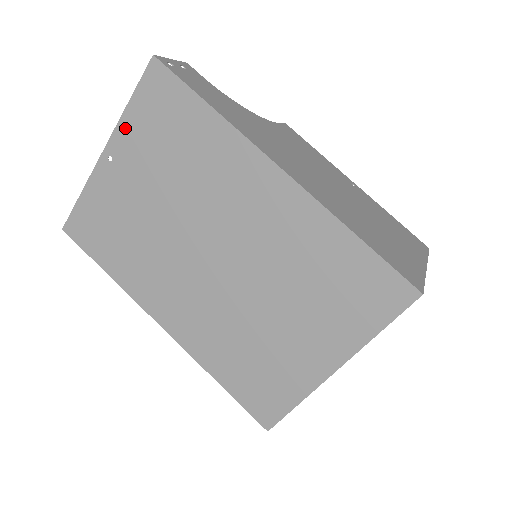
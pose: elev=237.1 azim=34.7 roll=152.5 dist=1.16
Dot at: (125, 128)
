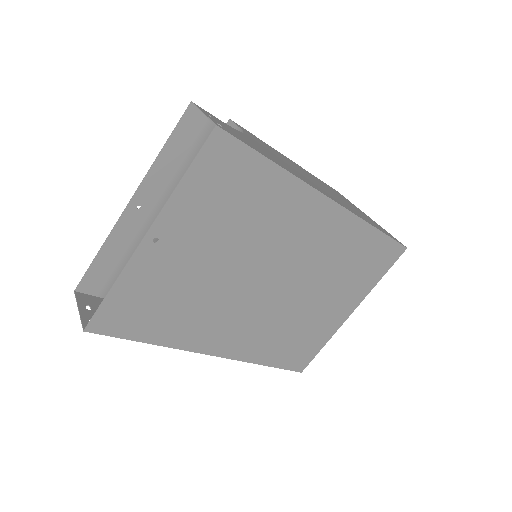
Dot at: (177, 205)
